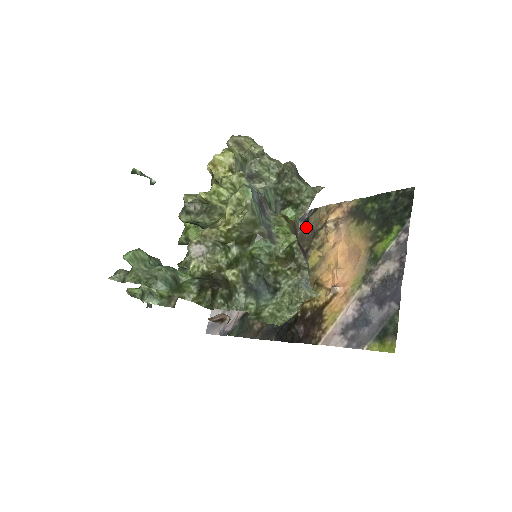
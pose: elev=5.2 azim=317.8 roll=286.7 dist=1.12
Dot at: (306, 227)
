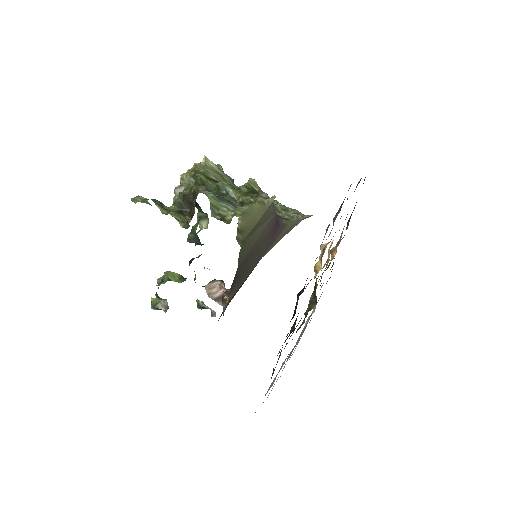
Dot at: occluded
